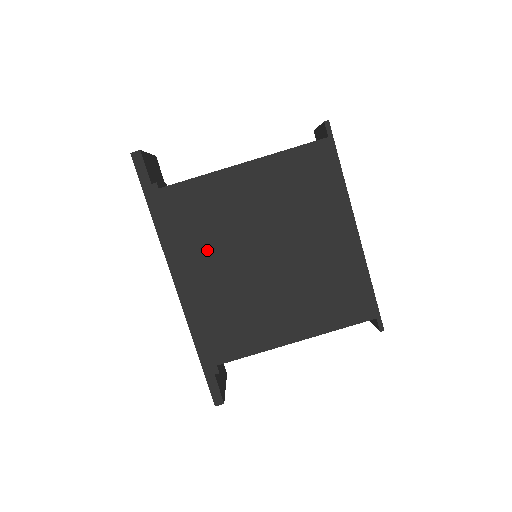
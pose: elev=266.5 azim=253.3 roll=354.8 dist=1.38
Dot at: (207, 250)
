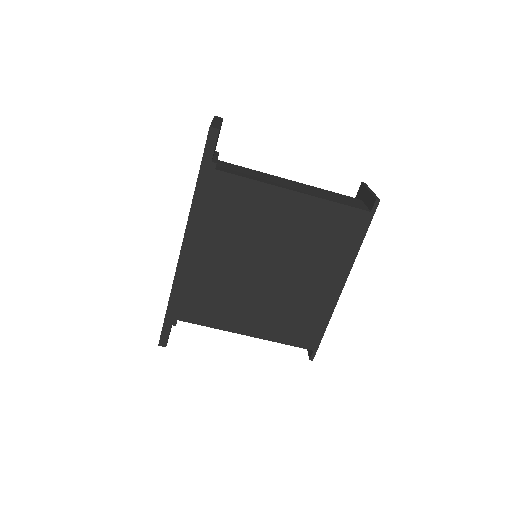
Dot at: (223, 238)
